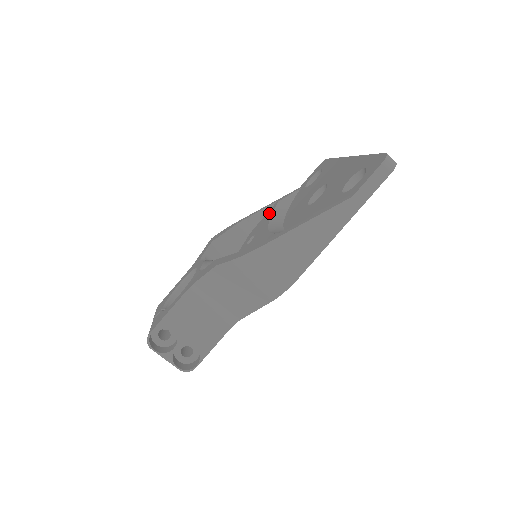
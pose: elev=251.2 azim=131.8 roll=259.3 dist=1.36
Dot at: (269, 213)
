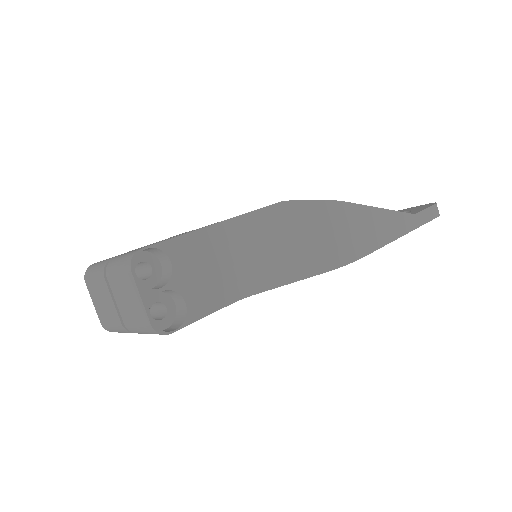
Dot at: occluded
